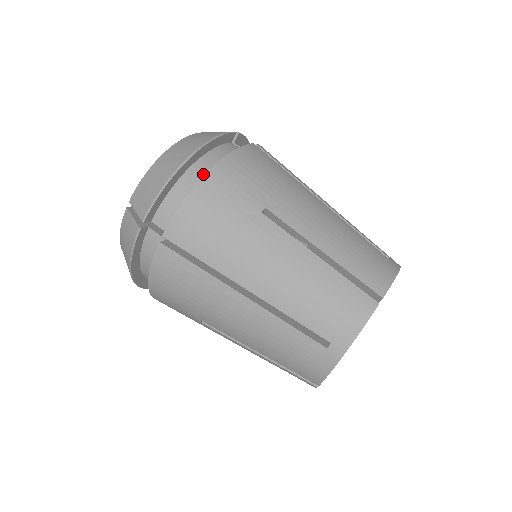
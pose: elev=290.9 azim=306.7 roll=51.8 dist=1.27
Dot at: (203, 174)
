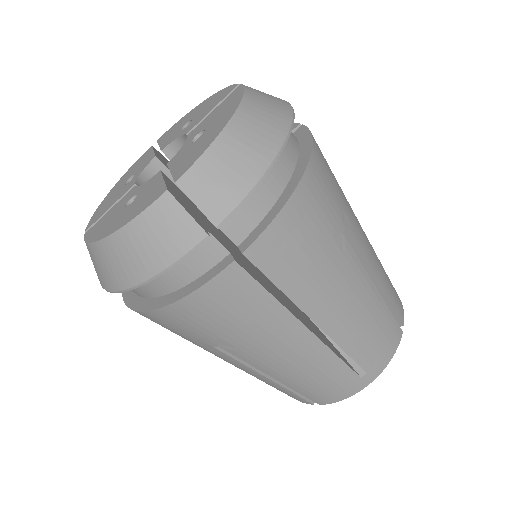
Dot at: (286, 167)
